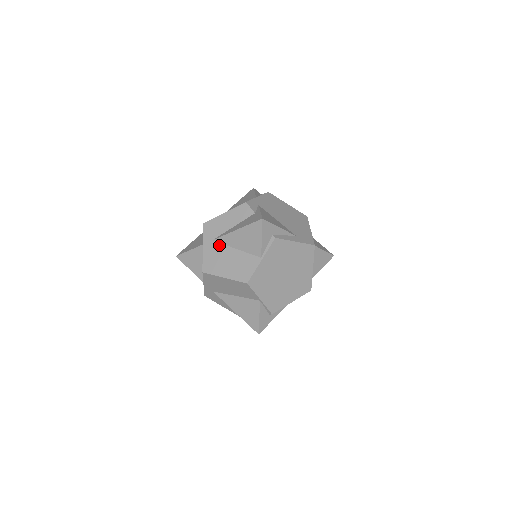
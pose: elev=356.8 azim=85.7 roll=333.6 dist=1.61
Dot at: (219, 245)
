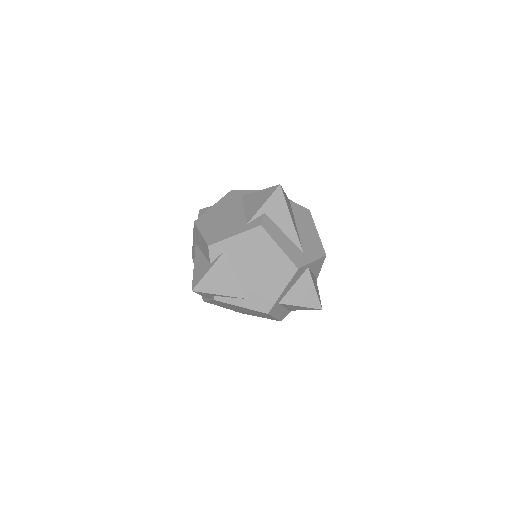
Dot at: occluded
